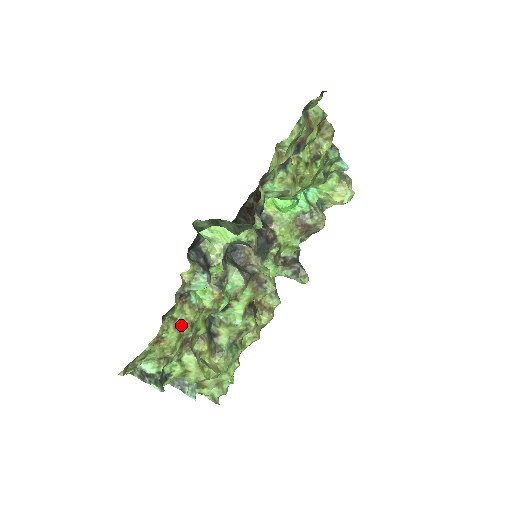
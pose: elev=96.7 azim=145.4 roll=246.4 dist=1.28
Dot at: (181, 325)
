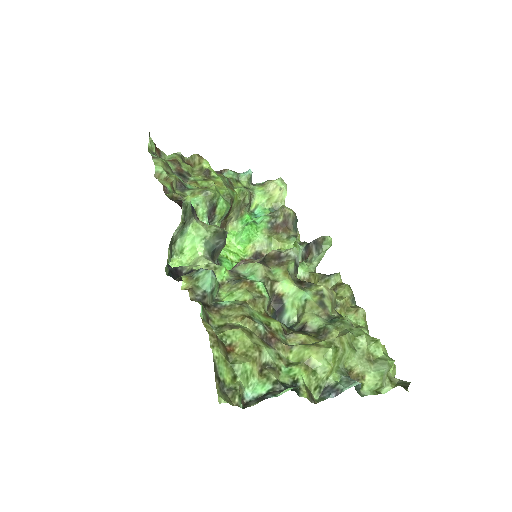
Dot at: (237, 325)
